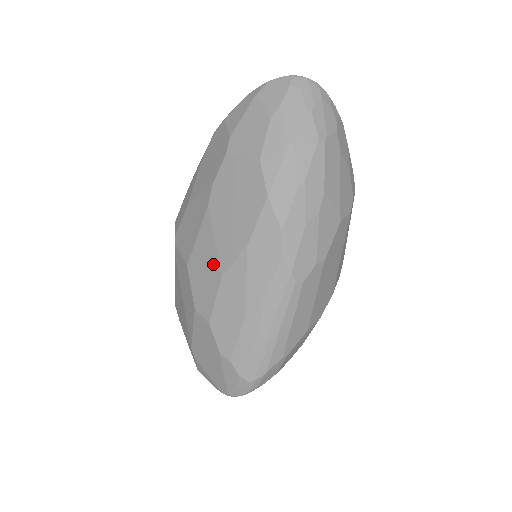
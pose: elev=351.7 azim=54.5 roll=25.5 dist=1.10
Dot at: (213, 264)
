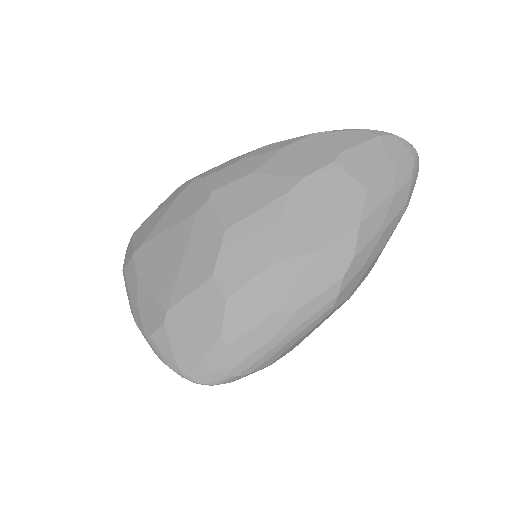
Dot at: (266, 246)
